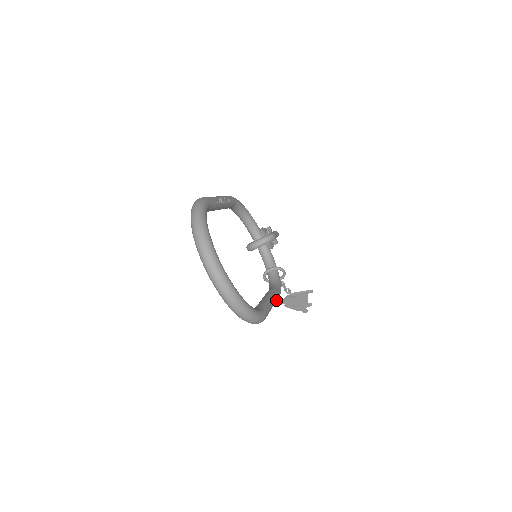
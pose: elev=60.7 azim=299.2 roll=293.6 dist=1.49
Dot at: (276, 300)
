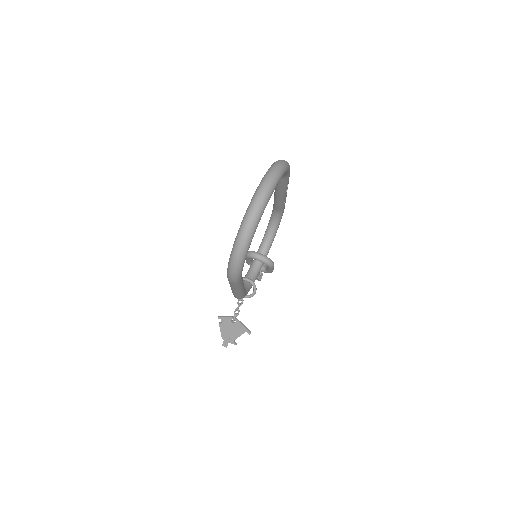
Dot at: (241, 293)
